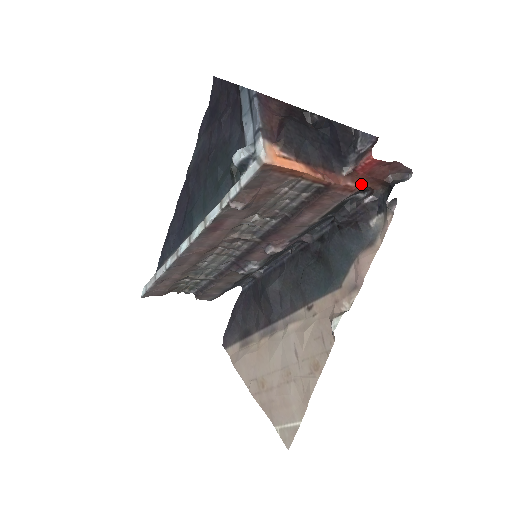
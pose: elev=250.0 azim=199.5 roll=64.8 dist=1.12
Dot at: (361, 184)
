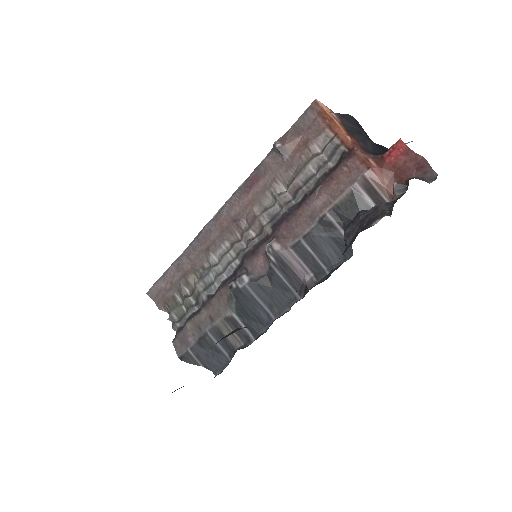
Dot at: (383, 176)
